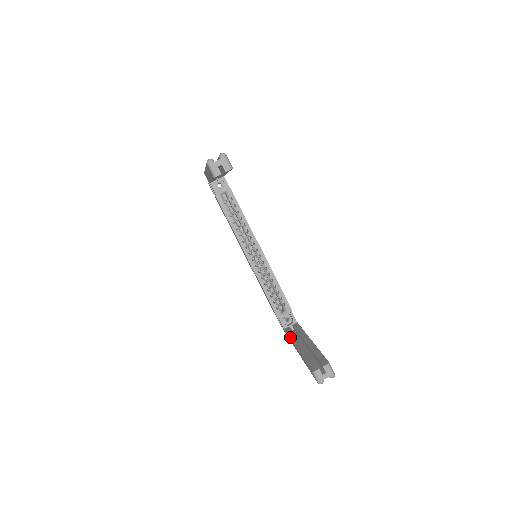
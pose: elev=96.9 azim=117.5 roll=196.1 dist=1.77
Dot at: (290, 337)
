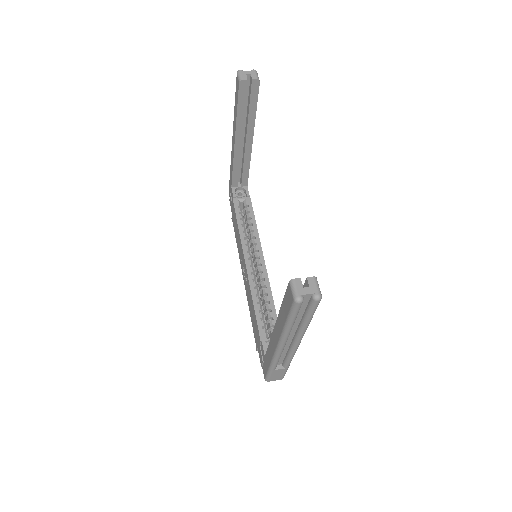
Dot at: (270, 340)
